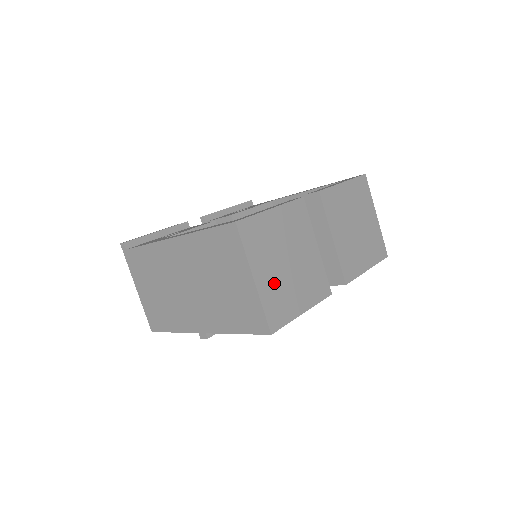
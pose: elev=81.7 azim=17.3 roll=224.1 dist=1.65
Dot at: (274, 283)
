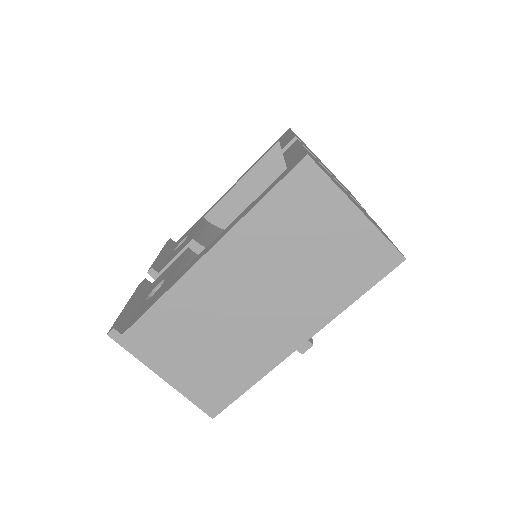
Dot at: (363, 212)
